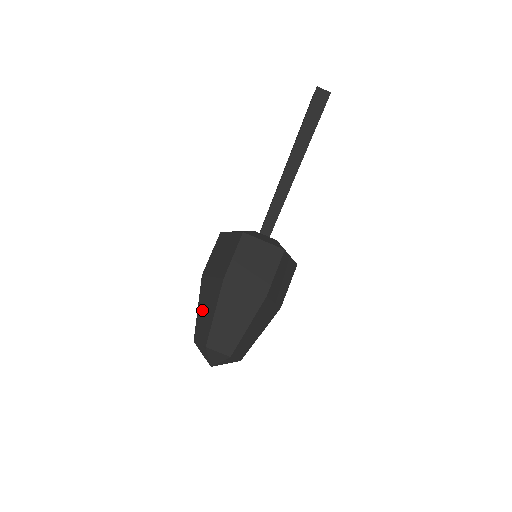
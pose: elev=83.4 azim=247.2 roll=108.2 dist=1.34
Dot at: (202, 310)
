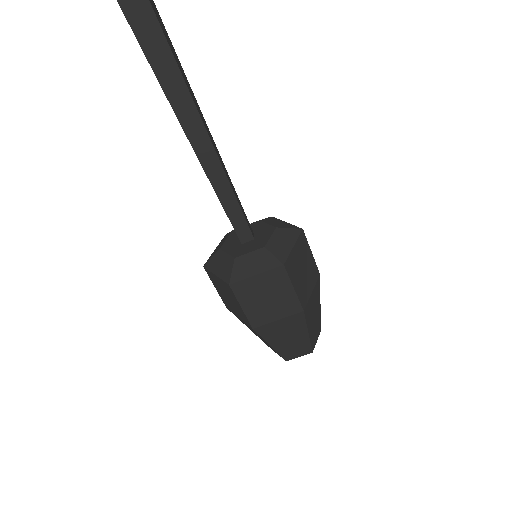
Dot at: occluded
